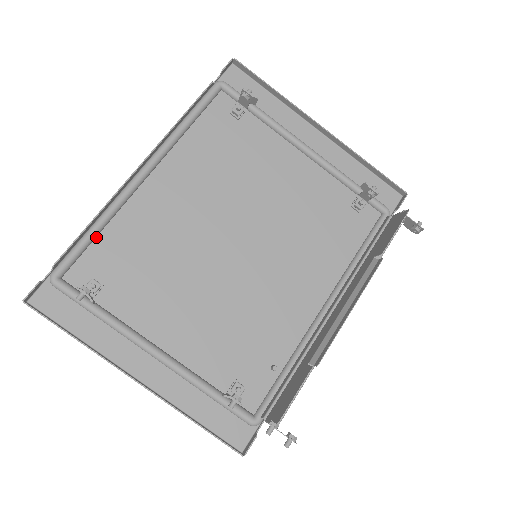
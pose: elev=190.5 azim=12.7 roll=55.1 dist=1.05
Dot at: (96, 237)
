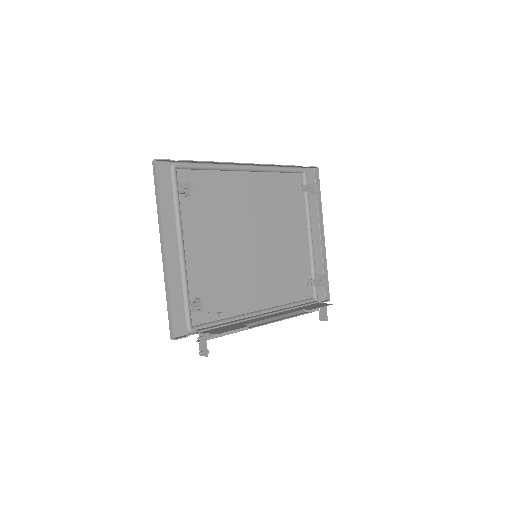
Dot at: (205, 170)
